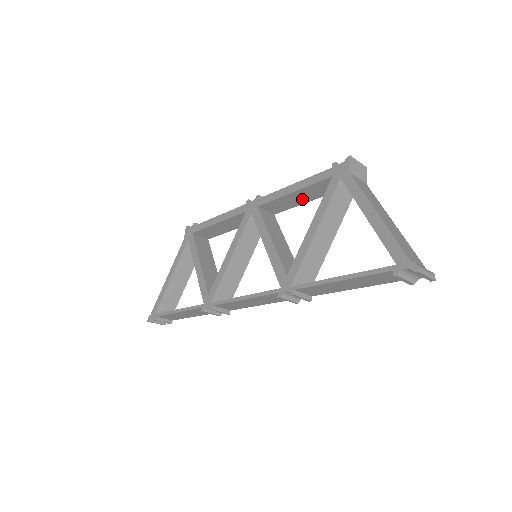
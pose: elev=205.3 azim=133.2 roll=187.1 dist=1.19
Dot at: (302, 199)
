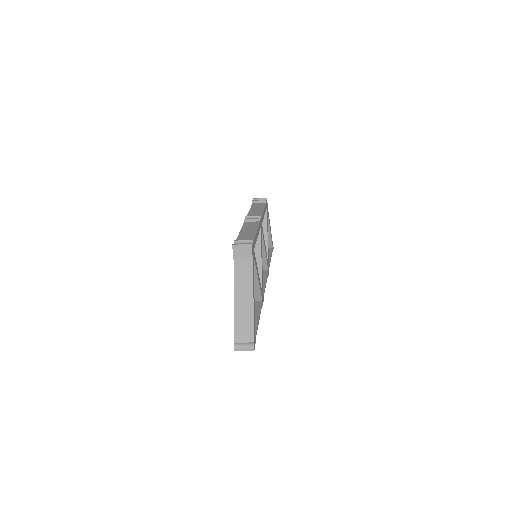
Dot at: occluded
